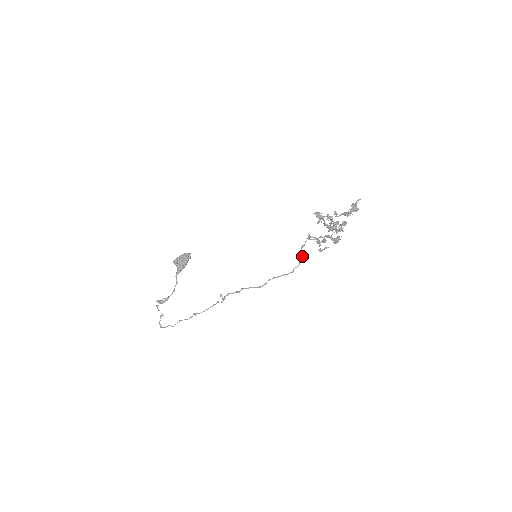
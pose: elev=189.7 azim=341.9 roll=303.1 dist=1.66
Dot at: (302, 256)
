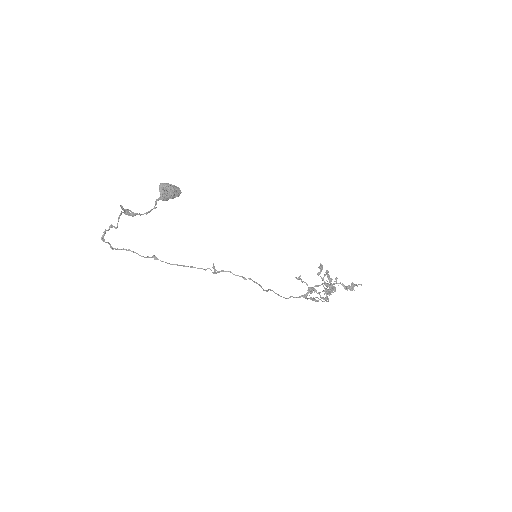
Dot at: occluded
